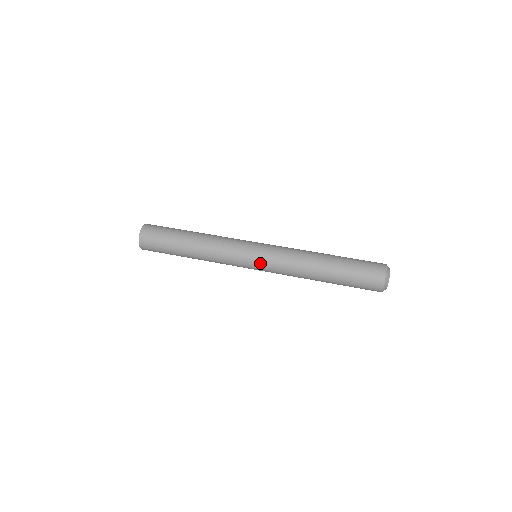
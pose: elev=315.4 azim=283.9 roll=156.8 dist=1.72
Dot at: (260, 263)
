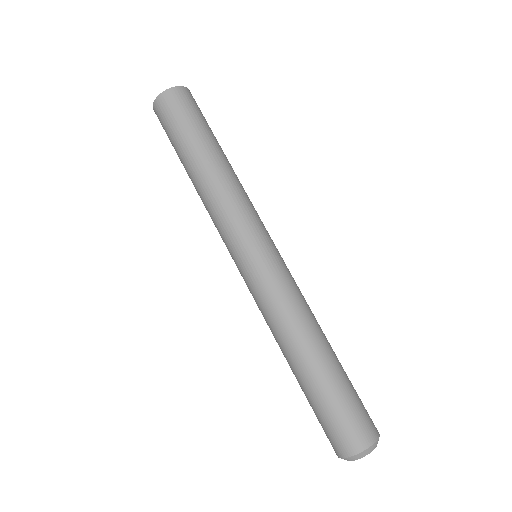
Dot at: occluded
